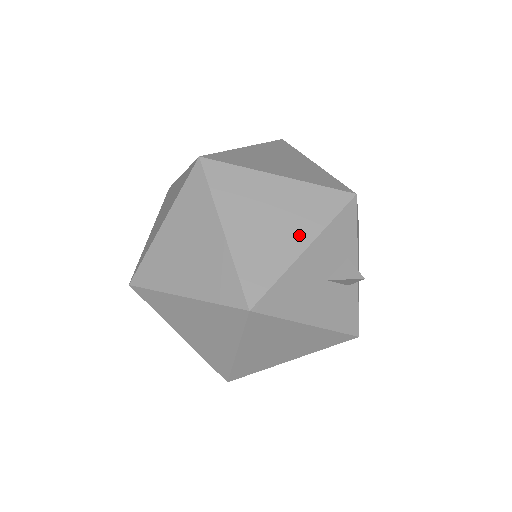
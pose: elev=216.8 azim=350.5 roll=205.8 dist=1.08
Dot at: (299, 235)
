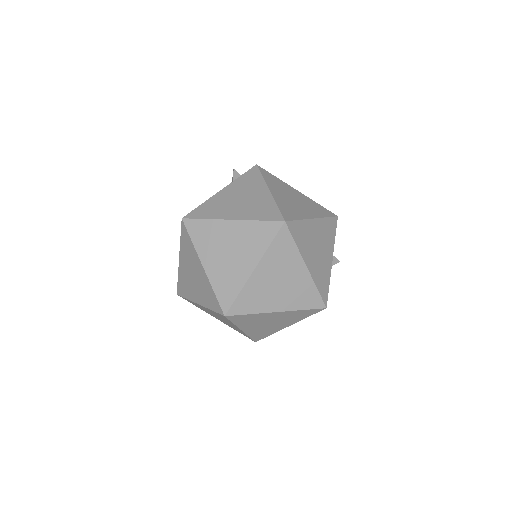
Dot at: (329, 253)
